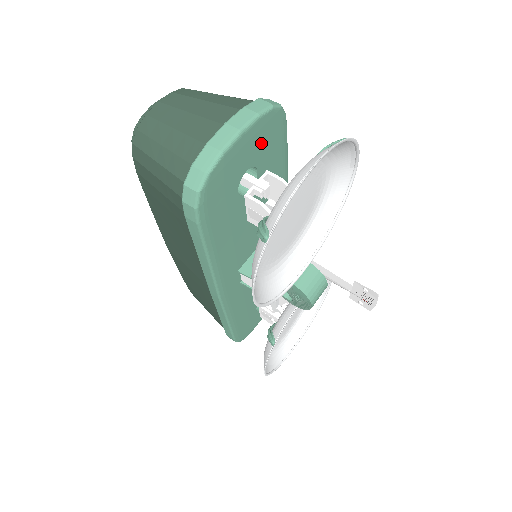
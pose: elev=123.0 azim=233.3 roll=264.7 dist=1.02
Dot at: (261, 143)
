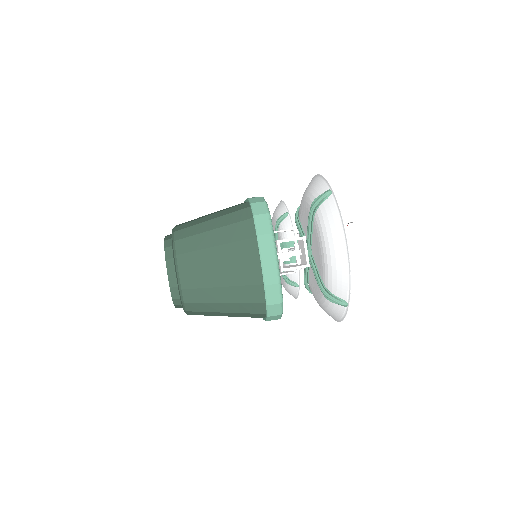
Dot at: occluded
